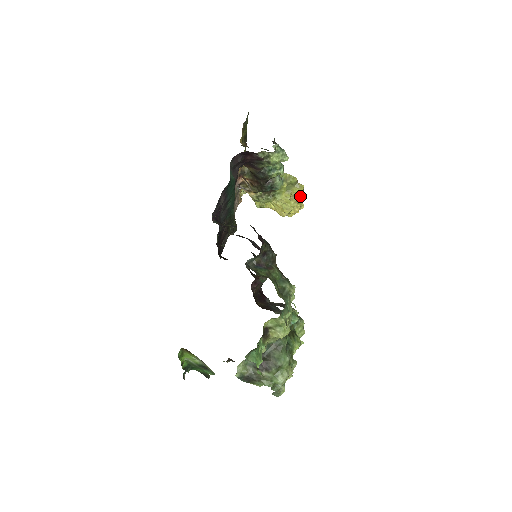
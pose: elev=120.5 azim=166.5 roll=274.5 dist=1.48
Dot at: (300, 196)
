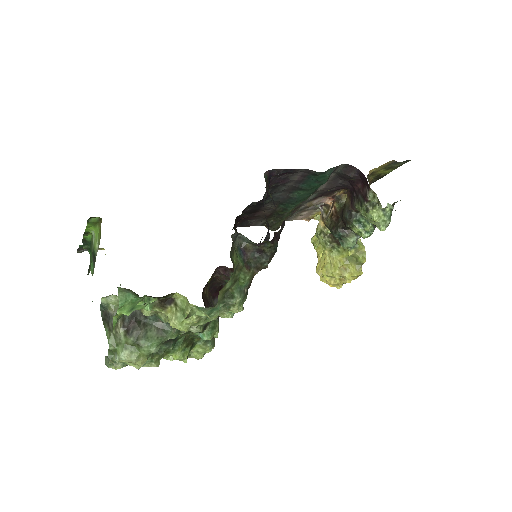
Dot at: (349, 276)
